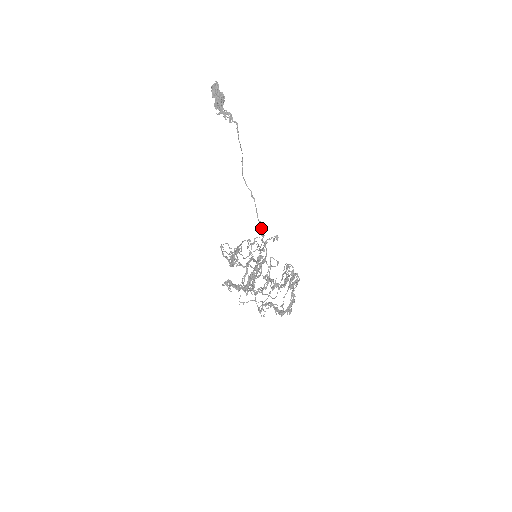
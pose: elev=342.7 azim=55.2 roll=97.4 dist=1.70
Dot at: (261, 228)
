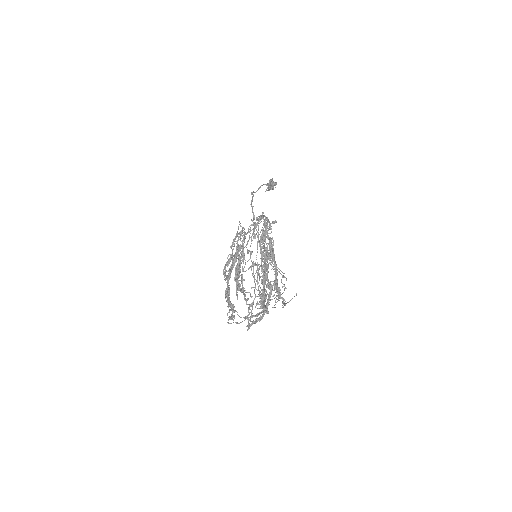
Dot at: (252, 210)
